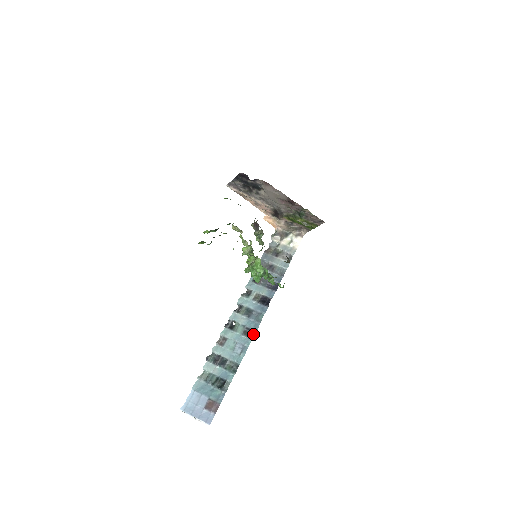
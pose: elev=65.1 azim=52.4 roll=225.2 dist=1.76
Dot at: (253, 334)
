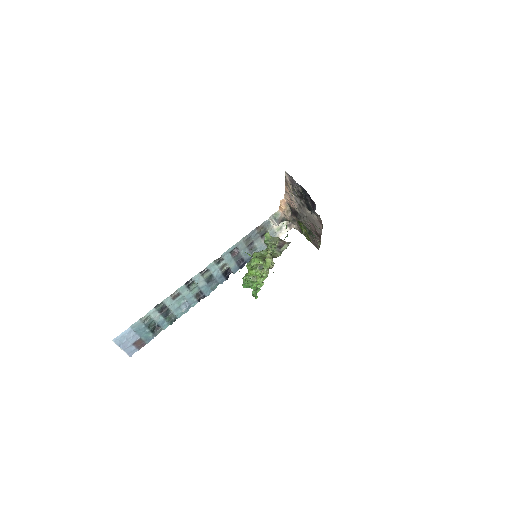
Dot at: (202, 298)
